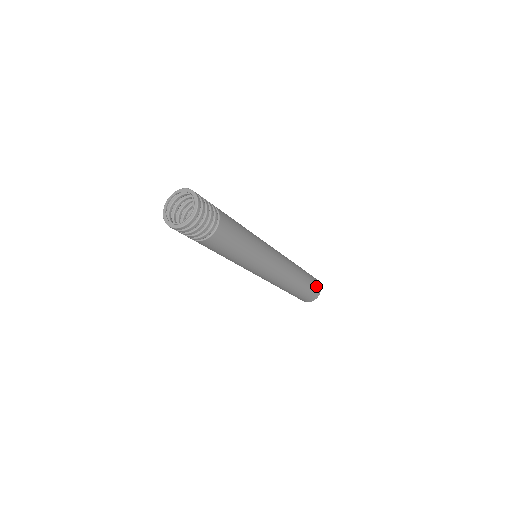
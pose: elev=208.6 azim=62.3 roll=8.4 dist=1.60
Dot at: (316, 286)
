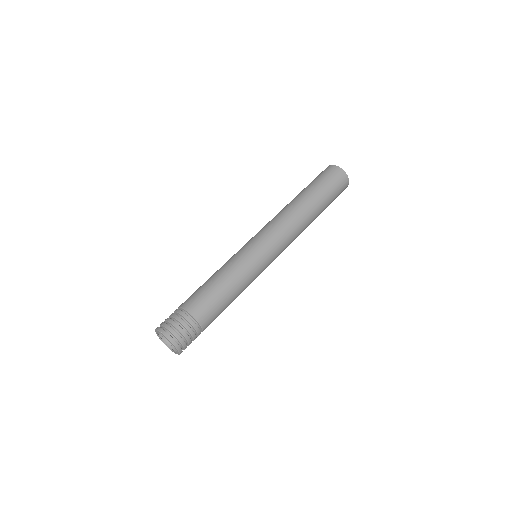
Dot at: (340, 189)
